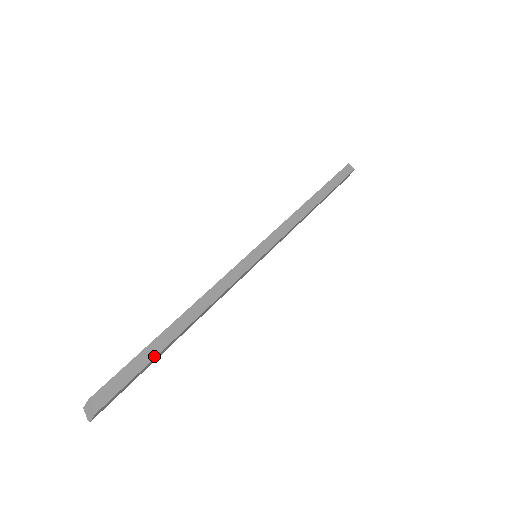
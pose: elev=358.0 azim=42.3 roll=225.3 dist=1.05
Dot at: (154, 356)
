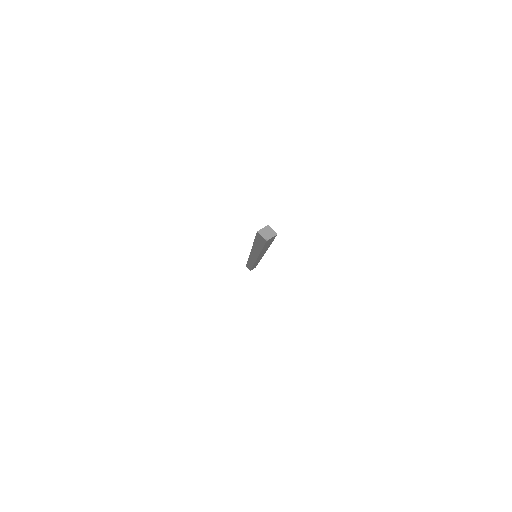
Dot at: occluded
